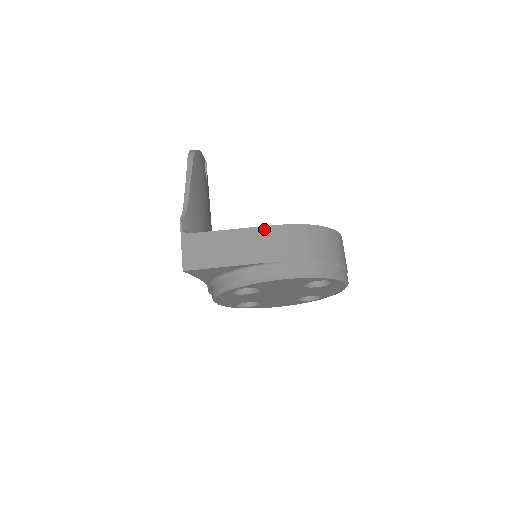
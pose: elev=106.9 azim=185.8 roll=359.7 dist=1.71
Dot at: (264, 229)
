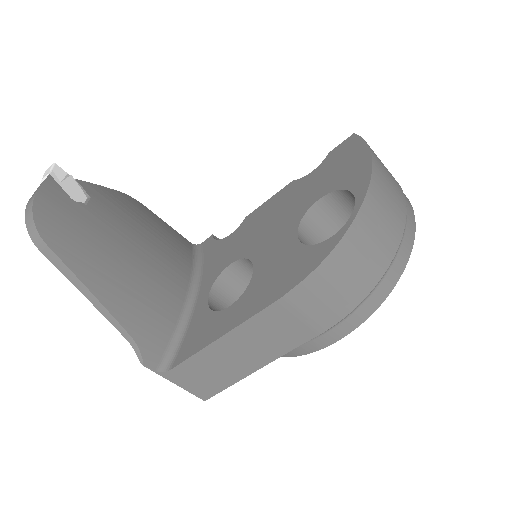
Dot at: (264, 314)
